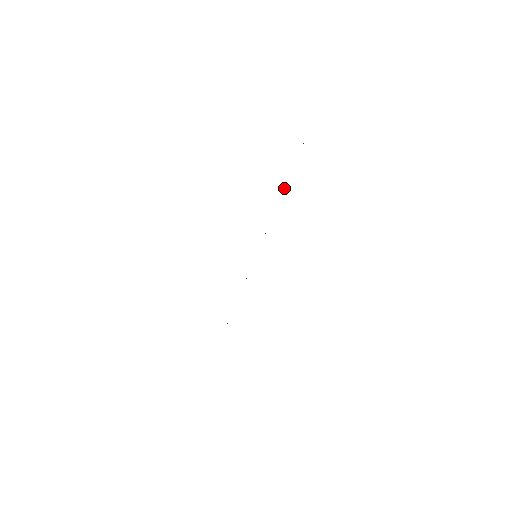
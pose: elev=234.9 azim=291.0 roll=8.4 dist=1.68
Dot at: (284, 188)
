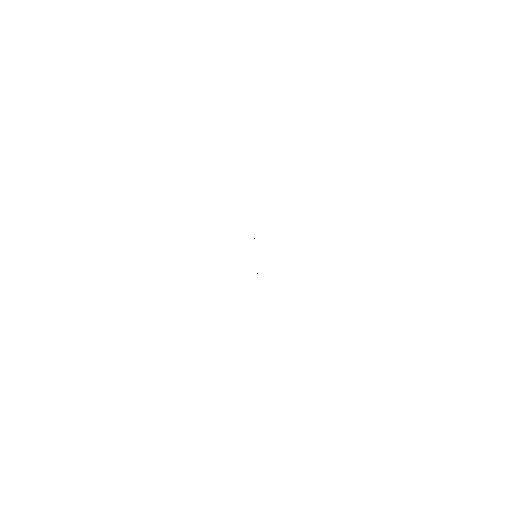
Dot at: occluded
